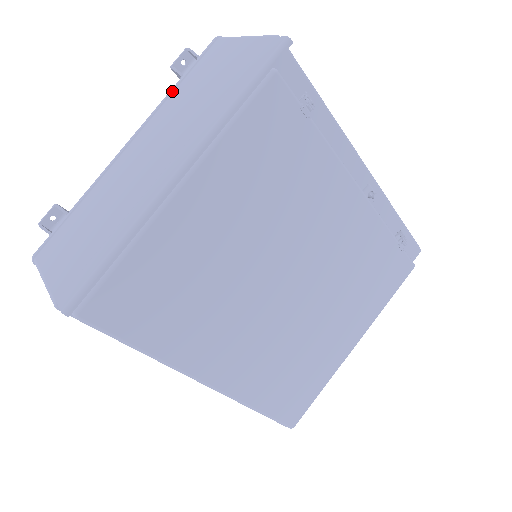
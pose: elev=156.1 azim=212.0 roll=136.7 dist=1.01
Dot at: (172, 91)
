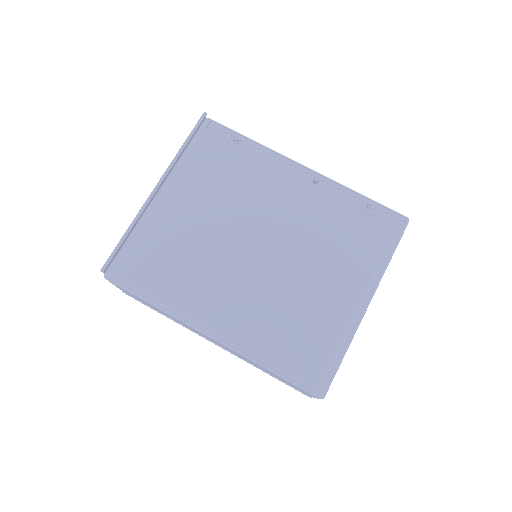
Dot at: occluded
